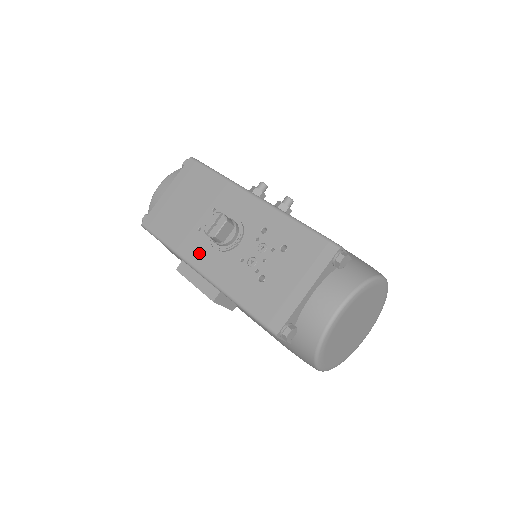
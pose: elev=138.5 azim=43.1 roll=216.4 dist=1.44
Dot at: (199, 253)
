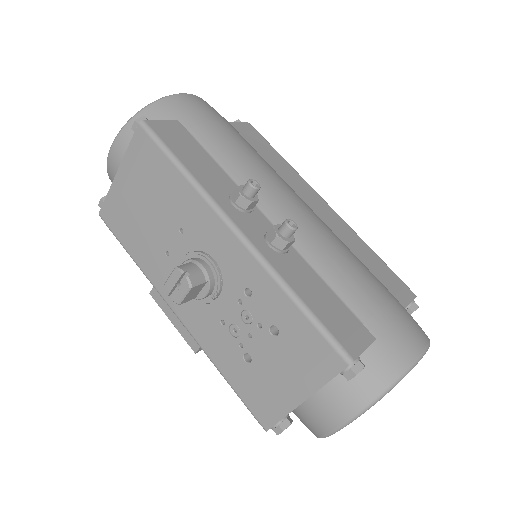
Dot at: occluded
